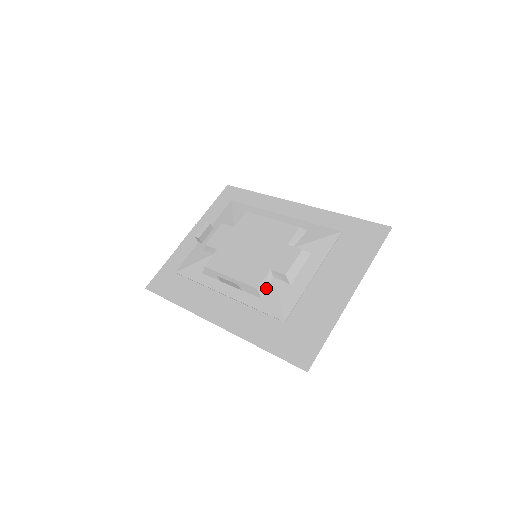
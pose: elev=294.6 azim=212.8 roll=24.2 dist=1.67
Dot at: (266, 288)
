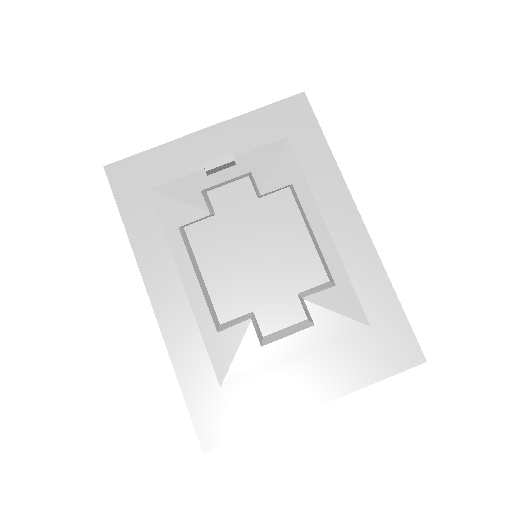
Dot at: (232, 325)
